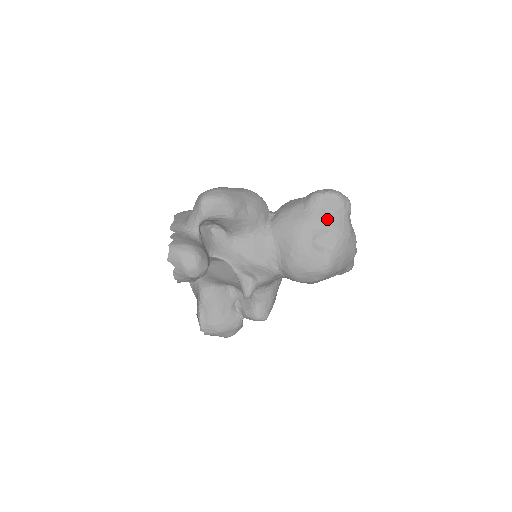
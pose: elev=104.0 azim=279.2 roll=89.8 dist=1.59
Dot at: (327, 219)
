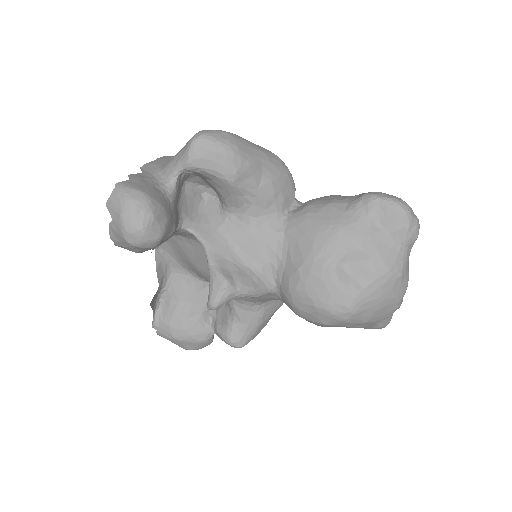
Dot at: (374, 238)
